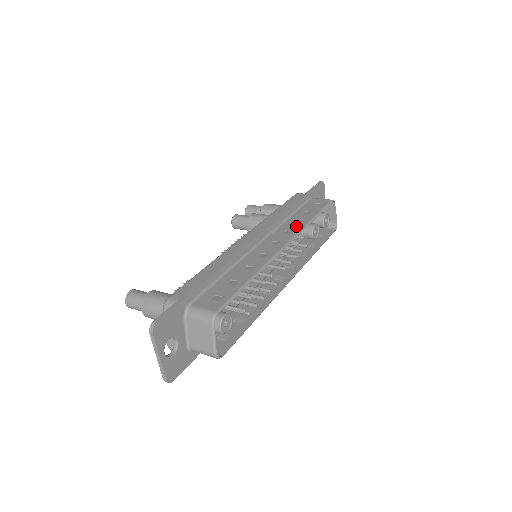
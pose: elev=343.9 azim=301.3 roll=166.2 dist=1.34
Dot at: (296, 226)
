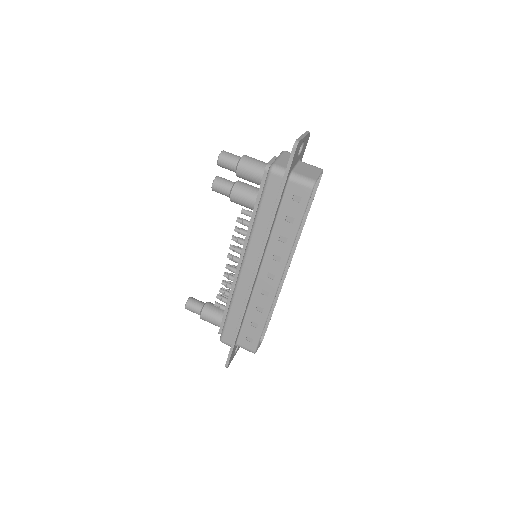
Dot at: (283, 249)
